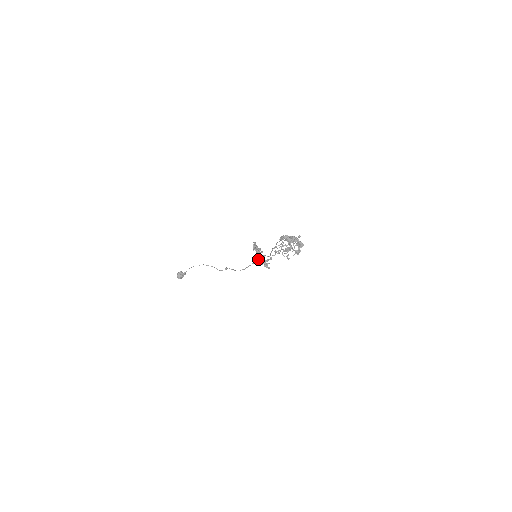
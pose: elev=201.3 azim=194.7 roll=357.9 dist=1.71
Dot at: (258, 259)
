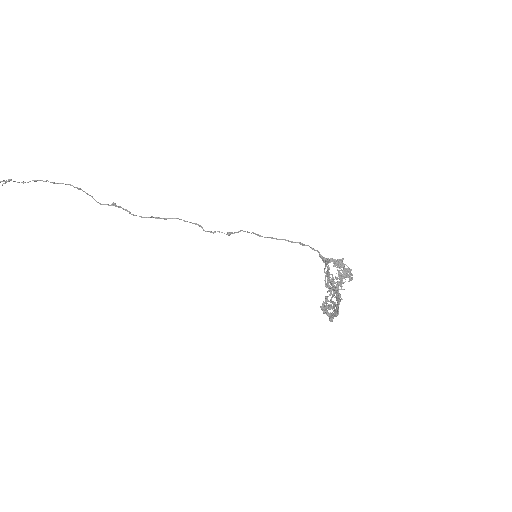
Dot at: (323, 305)
